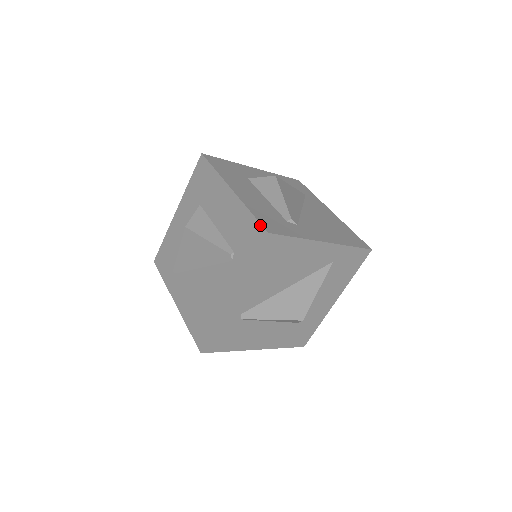
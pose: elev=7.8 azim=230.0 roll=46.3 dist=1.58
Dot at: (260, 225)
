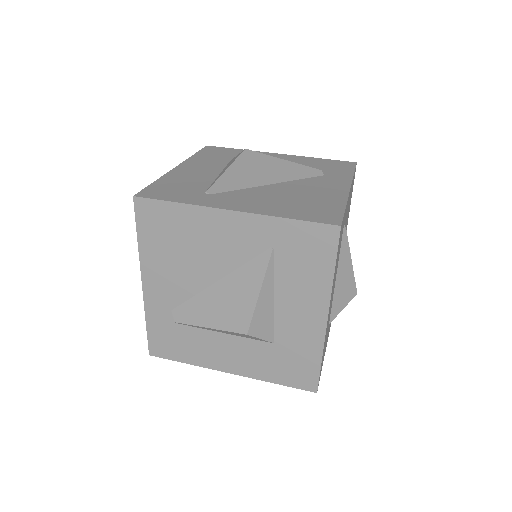
Dot at: (342, 161)
